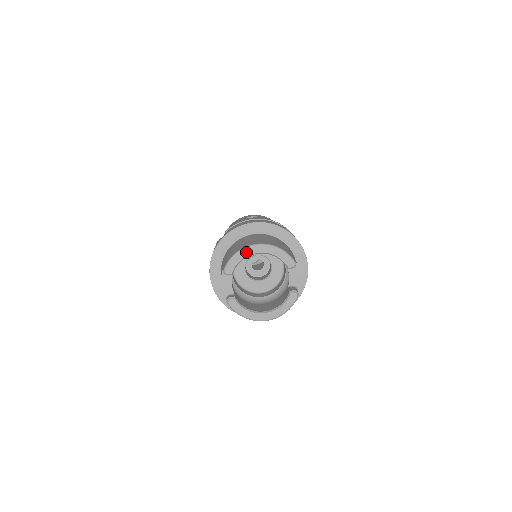
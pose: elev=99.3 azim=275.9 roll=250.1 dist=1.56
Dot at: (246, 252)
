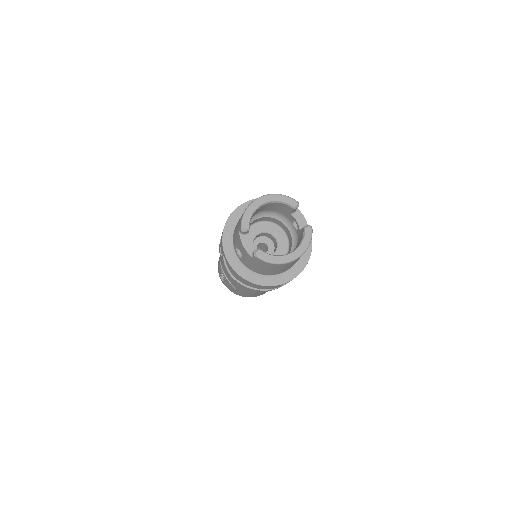
Dot at: (254, 206)
